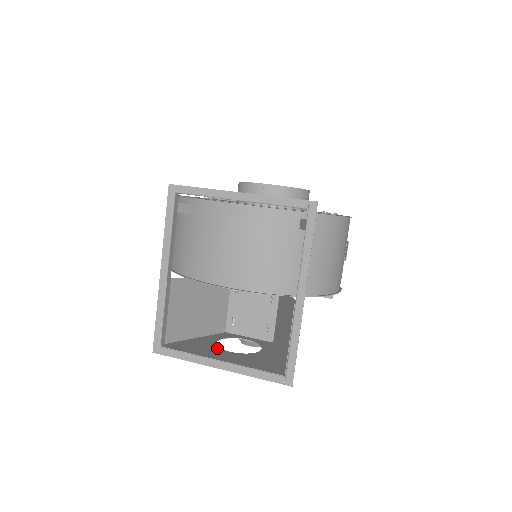
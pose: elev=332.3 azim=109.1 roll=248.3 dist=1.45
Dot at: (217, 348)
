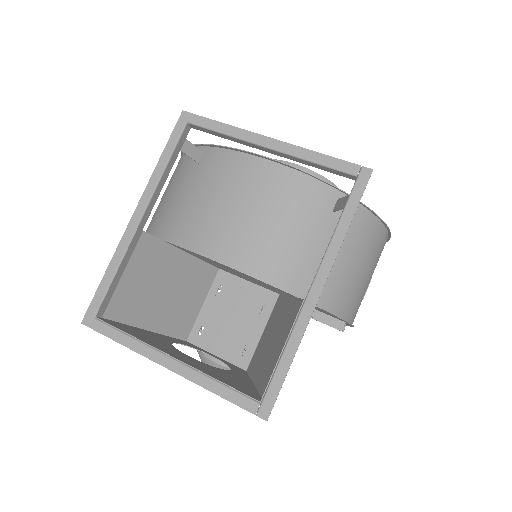
Dot at: (172, 347)
